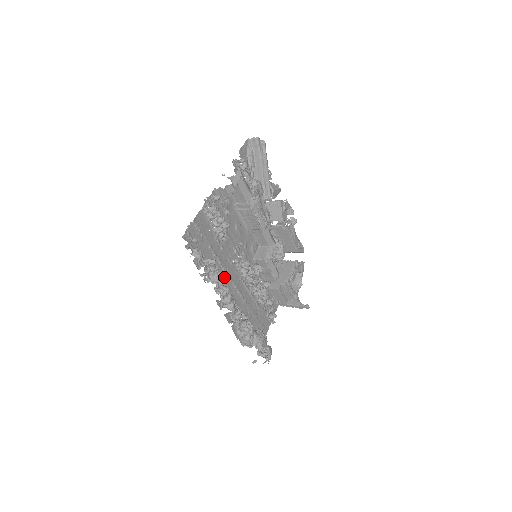
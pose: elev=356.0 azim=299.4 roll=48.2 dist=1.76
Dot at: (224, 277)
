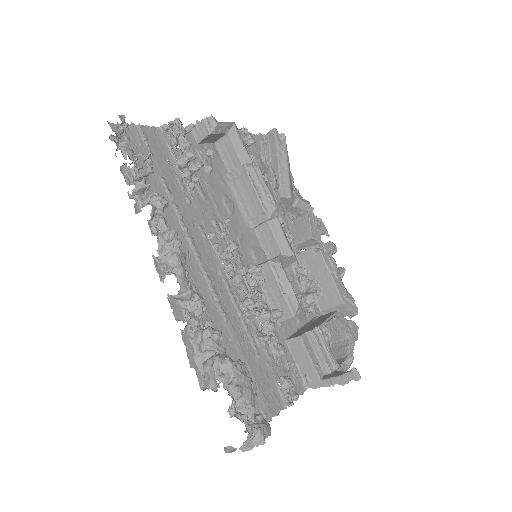
Dot at: (183, 241)
